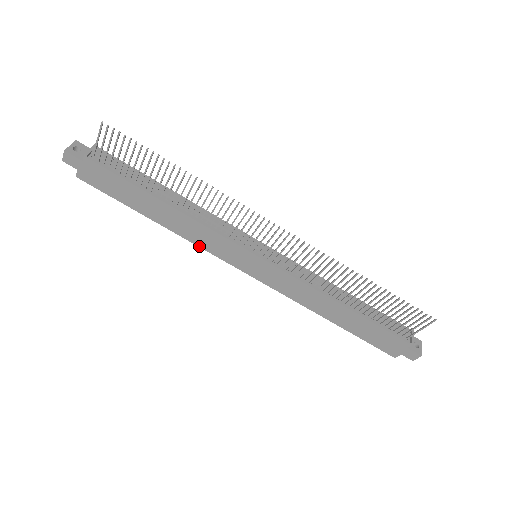
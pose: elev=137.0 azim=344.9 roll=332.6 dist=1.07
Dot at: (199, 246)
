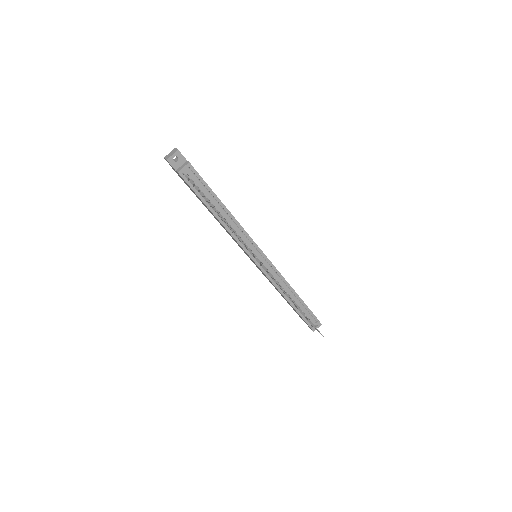
Dot at: (227, 232)
